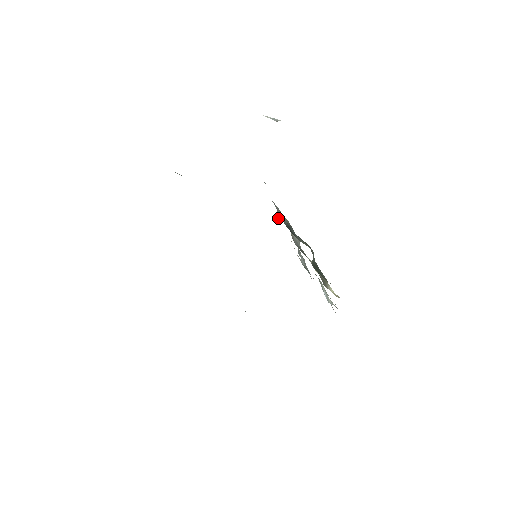
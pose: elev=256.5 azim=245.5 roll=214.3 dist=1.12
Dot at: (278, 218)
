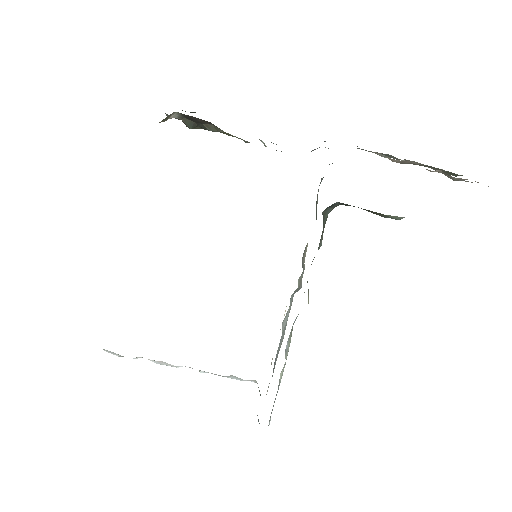
Dot at: occluded
